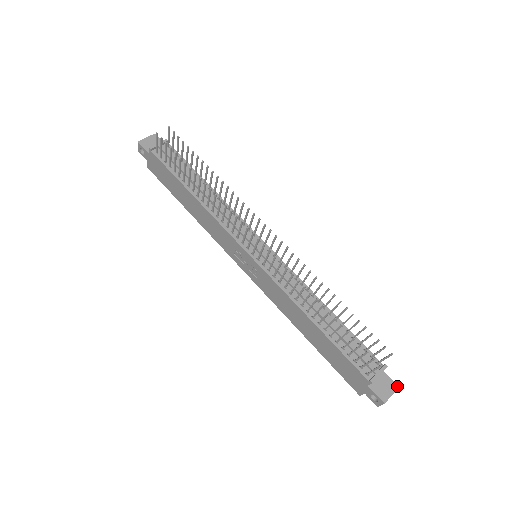
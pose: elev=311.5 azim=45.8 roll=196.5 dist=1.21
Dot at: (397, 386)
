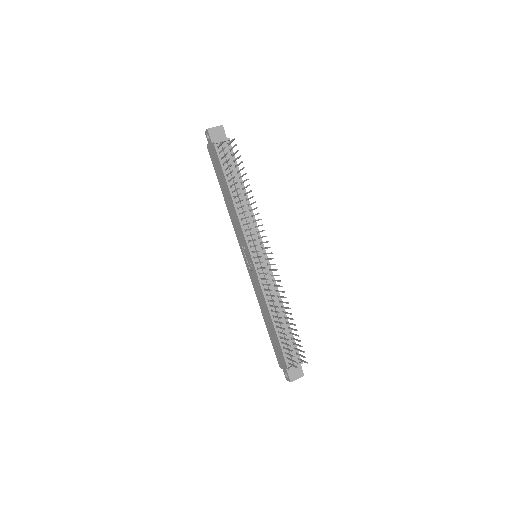
Dot at: (303, 375)
